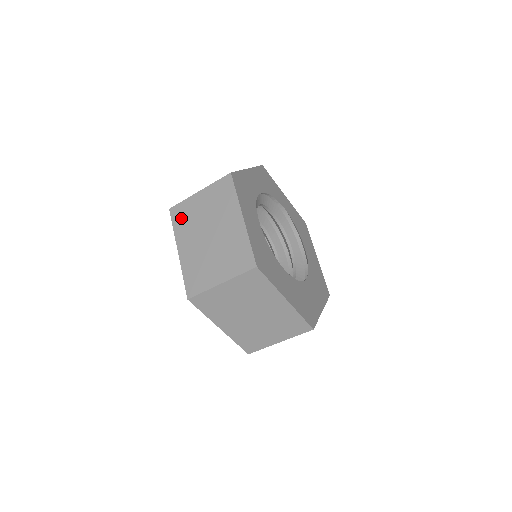
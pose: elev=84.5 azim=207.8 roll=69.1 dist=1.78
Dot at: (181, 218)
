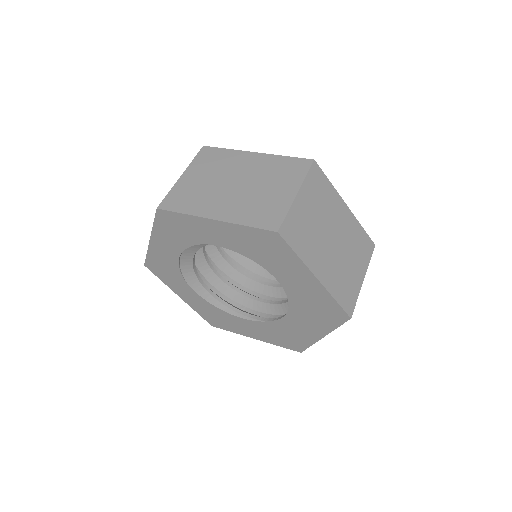
Dot at: (183, 201)
